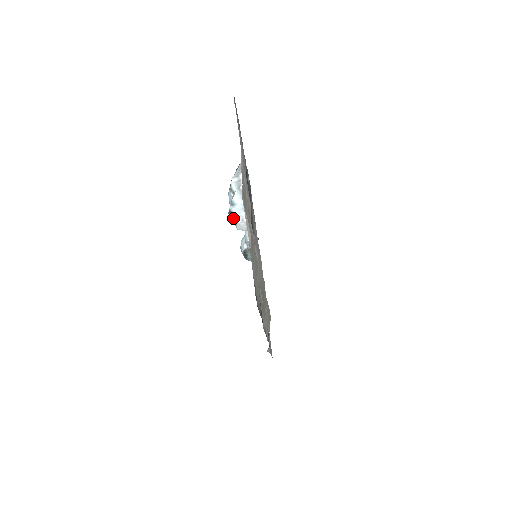
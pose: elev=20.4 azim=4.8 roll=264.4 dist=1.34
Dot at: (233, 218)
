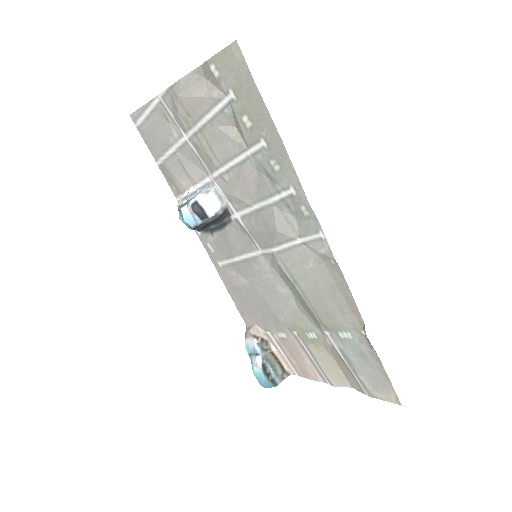
Dot at: (199, 202)
